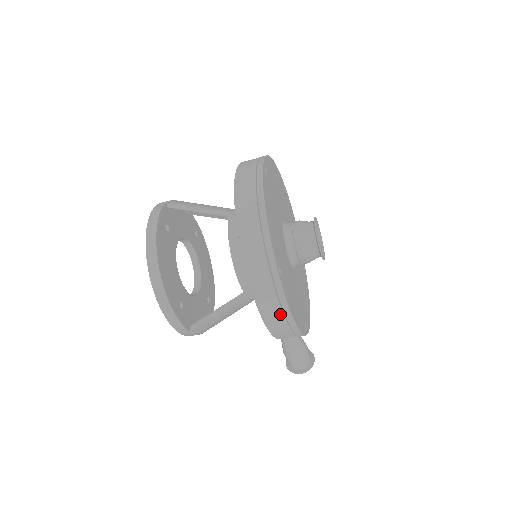
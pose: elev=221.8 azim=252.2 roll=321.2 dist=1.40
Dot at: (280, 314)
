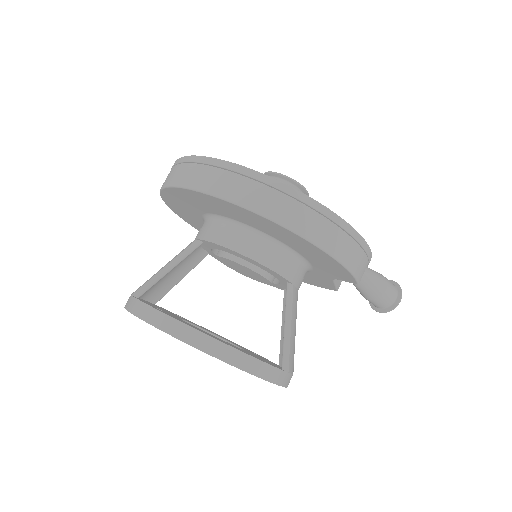
Dot at: (347, 239)
